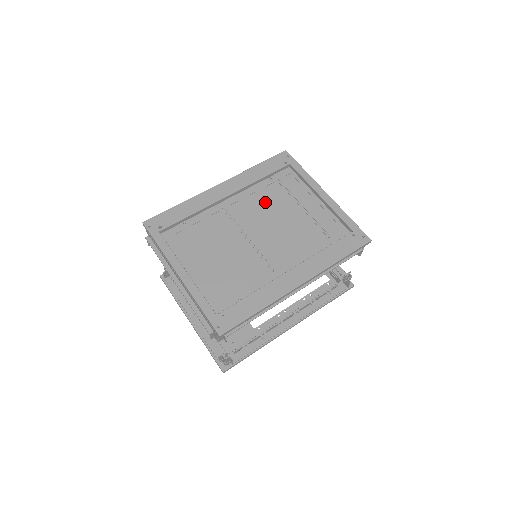
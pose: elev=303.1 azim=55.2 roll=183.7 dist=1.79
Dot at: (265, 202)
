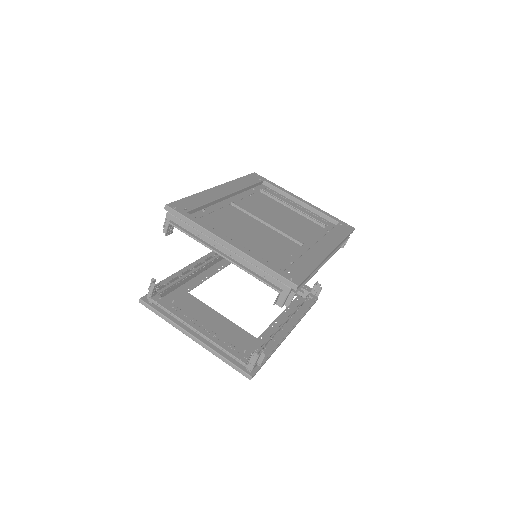
Dot at: (260, 203)
